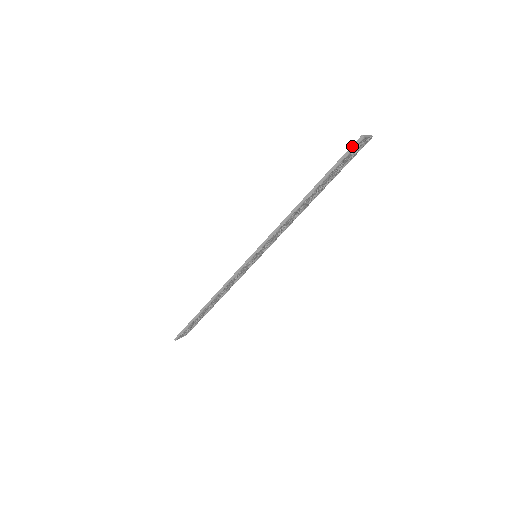
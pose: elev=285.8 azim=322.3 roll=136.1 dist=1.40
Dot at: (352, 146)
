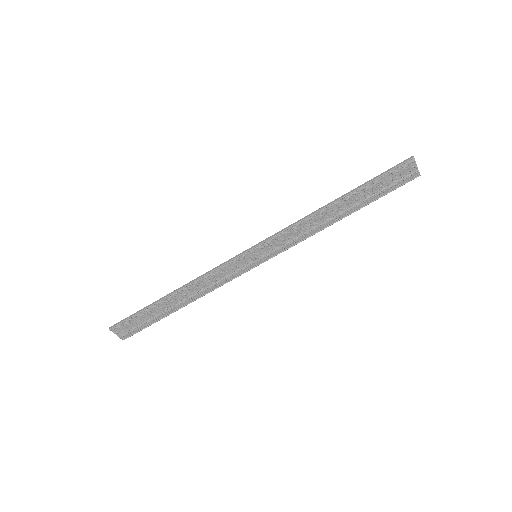
Dot at: (400, 163)
